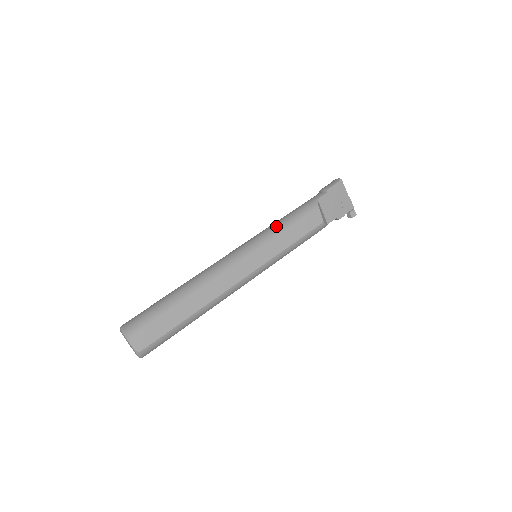
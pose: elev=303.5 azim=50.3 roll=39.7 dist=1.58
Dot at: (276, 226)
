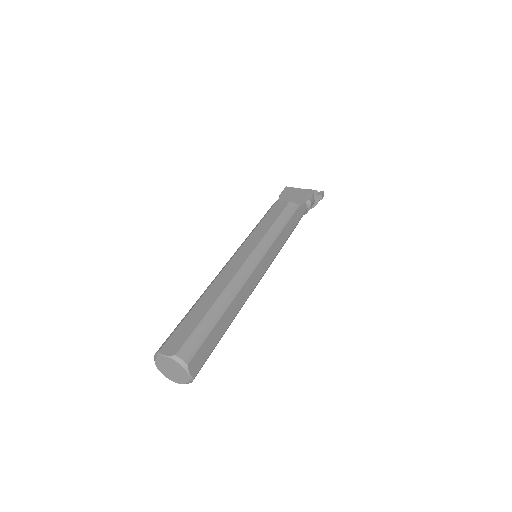
Dot at: occluded
